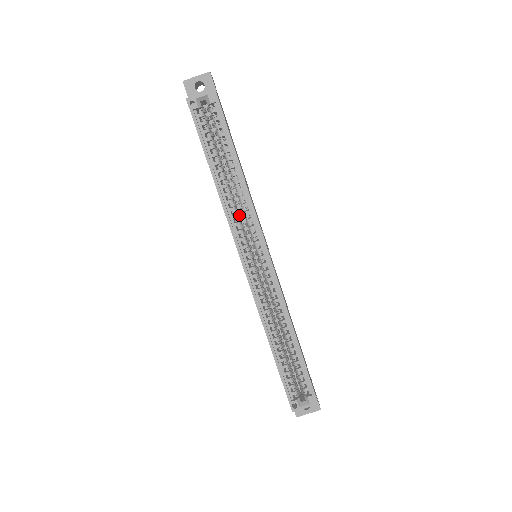
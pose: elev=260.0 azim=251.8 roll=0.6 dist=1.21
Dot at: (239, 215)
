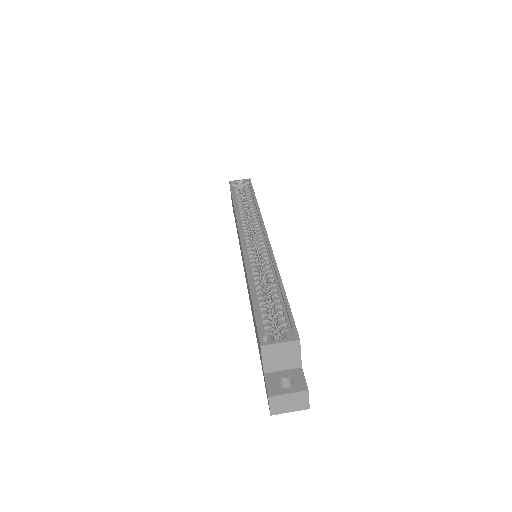
Dot at: occluded
